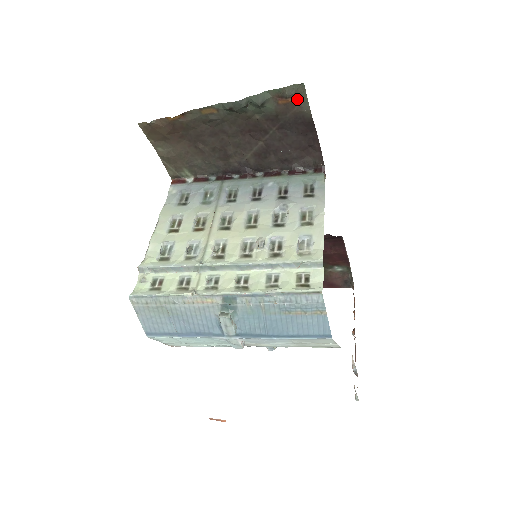
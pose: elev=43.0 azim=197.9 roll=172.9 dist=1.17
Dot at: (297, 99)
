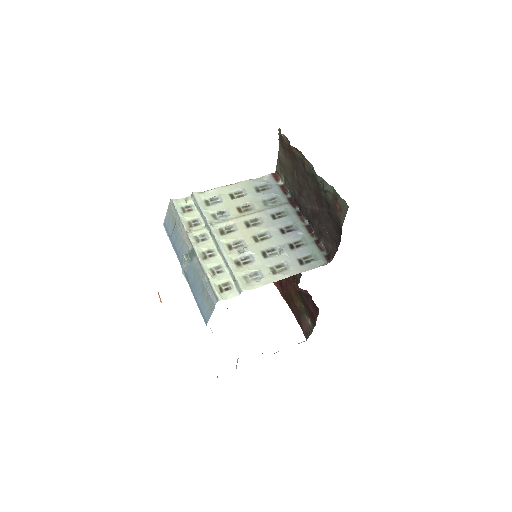
Dot at: (341, 210)
